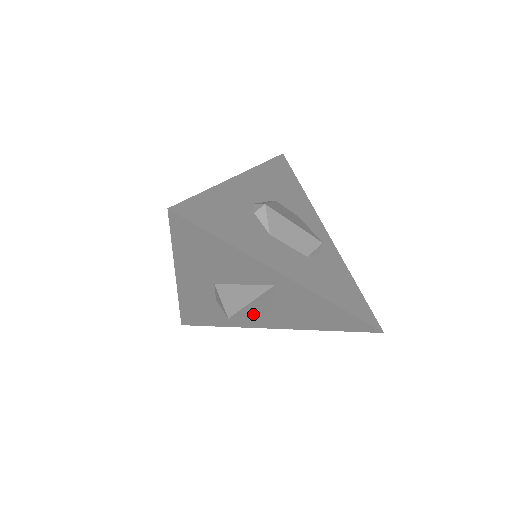
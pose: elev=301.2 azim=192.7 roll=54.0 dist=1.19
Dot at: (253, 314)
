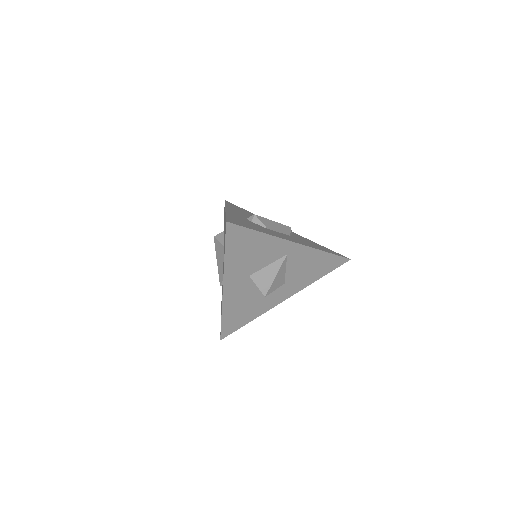
Dot at: (276, 288)
